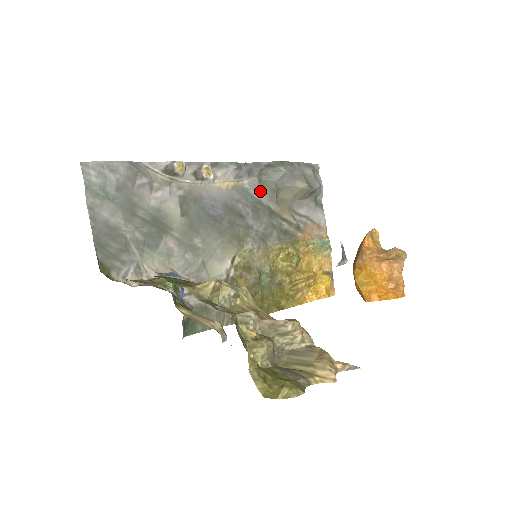
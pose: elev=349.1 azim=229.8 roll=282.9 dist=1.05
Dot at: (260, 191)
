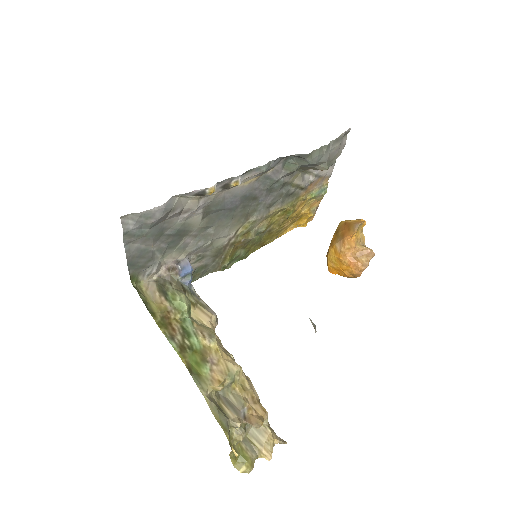
Dot at: (280, 173)
